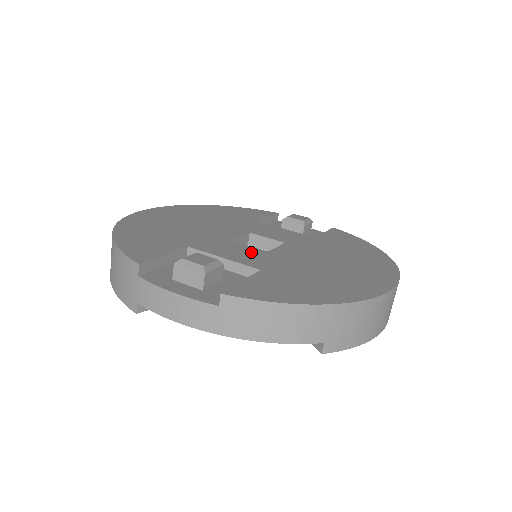
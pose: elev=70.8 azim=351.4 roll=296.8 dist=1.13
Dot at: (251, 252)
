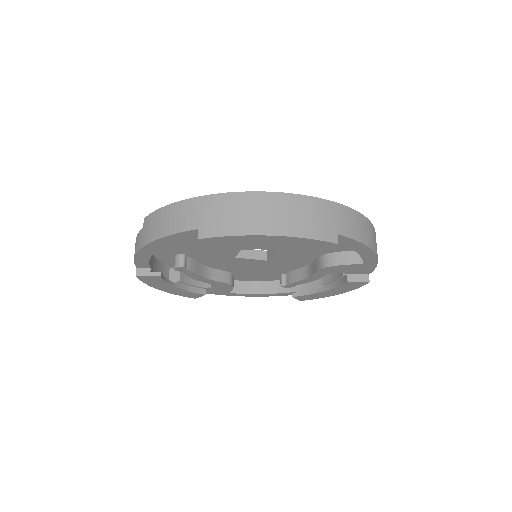
Dot at: occluded
